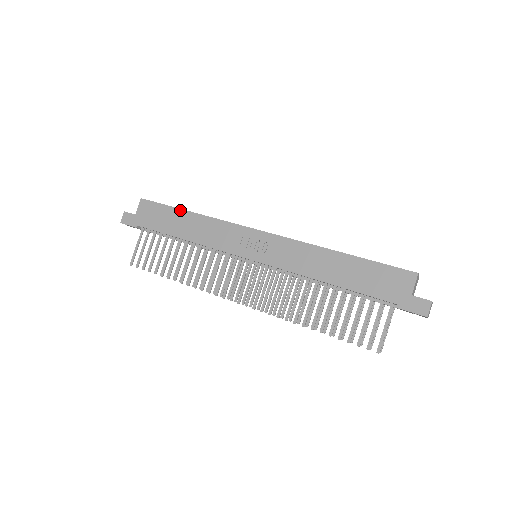
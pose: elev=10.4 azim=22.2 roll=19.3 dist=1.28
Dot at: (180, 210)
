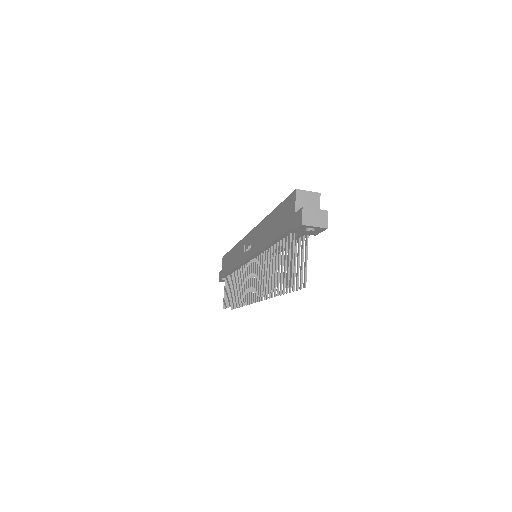
Dot at: (230, 251)
